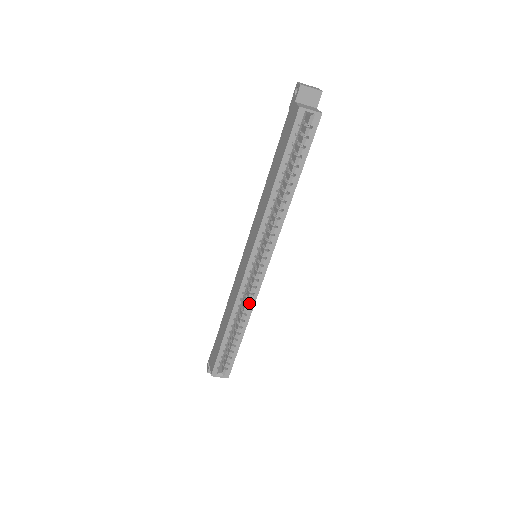
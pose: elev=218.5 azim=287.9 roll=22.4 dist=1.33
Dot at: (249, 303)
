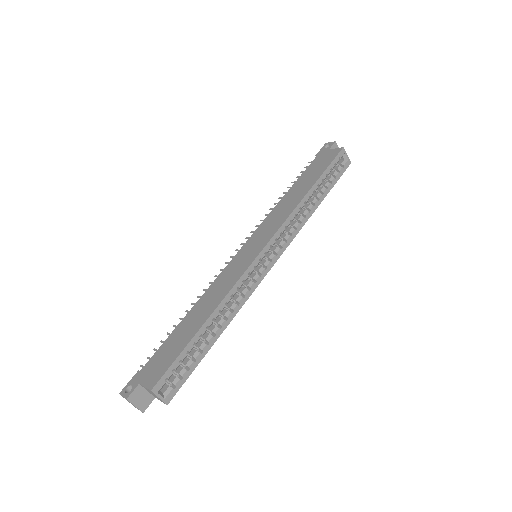
Dot at: (242, 298)
